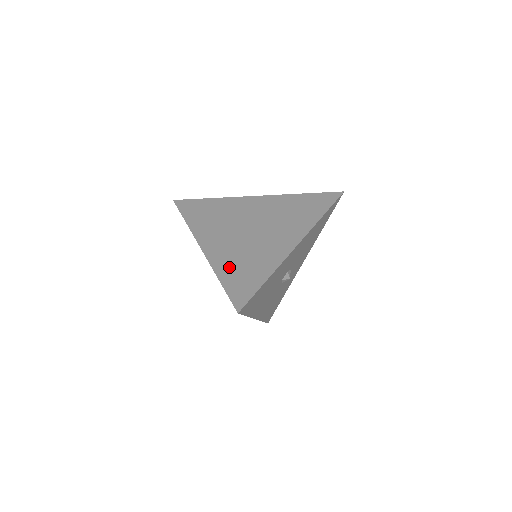
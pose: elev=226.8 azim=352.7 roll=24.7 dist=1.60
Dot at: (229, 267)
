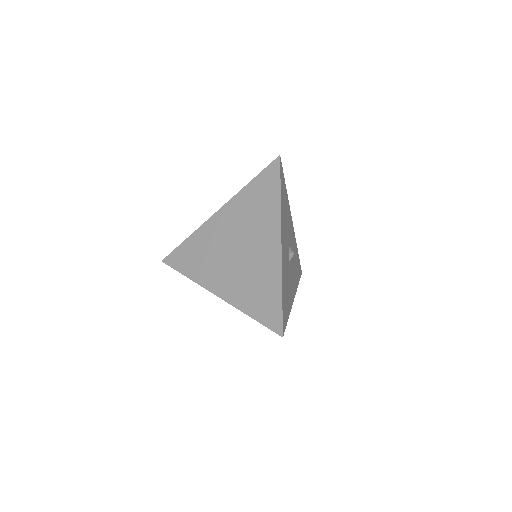
Dot at: (248, 299)
